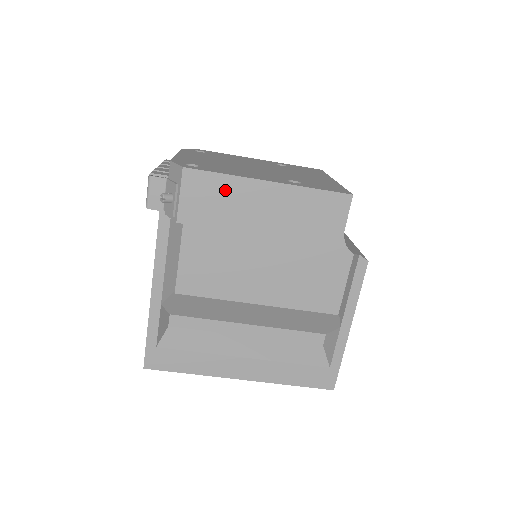
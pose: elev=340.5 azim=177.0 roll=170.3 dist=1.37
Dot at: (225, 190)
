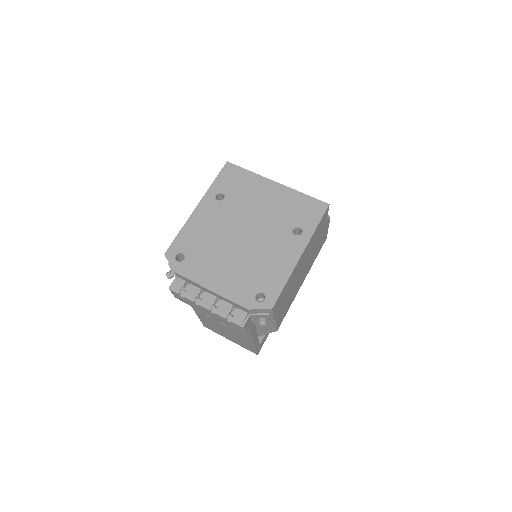
Dot at: (288, 284)
